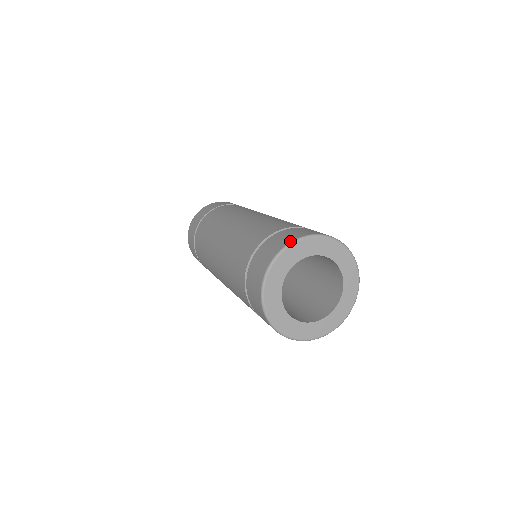
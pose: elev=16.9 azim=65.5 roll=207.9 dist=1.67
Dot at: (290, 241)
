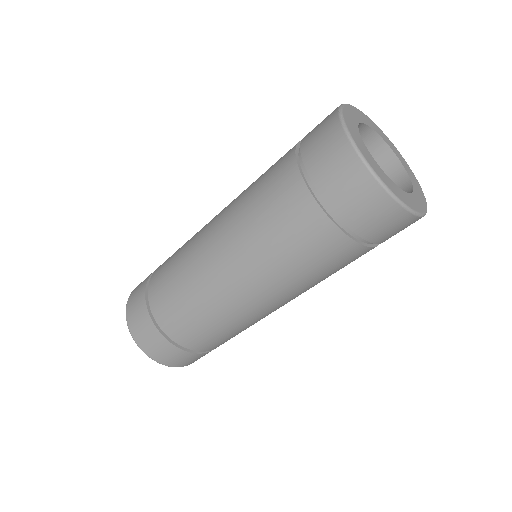
Dot at: occluded
